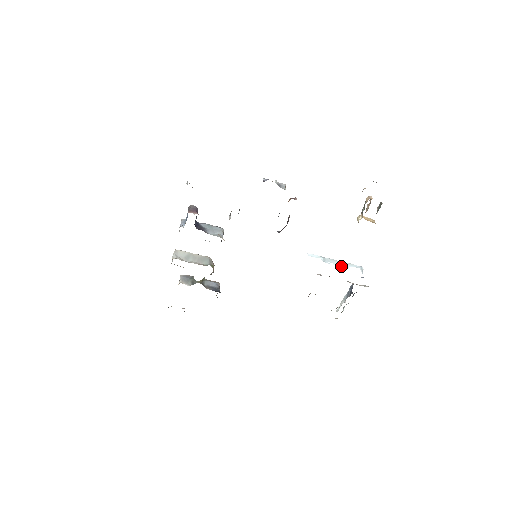
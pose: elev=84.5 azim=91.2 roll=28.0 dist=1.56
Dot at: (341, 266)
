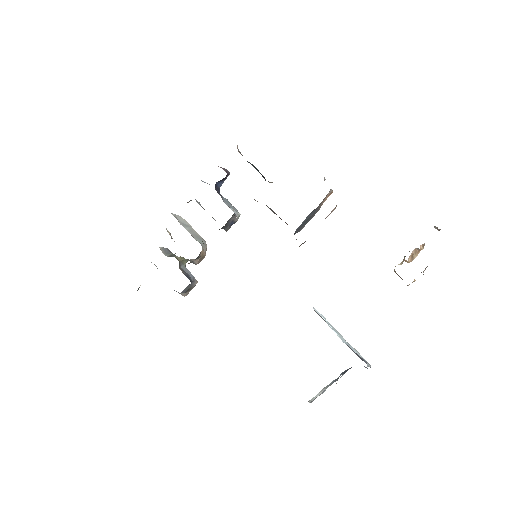
Dot at: (345, 342)
